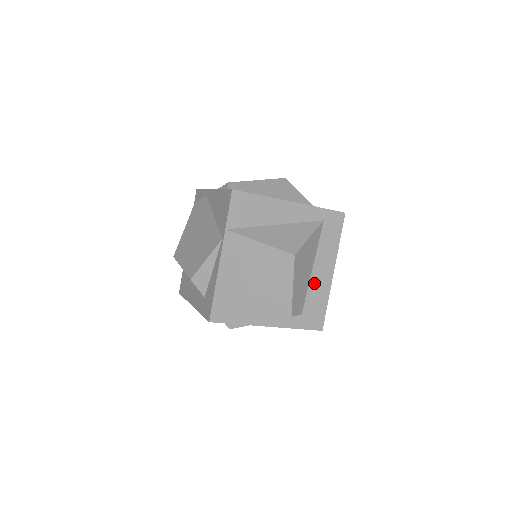
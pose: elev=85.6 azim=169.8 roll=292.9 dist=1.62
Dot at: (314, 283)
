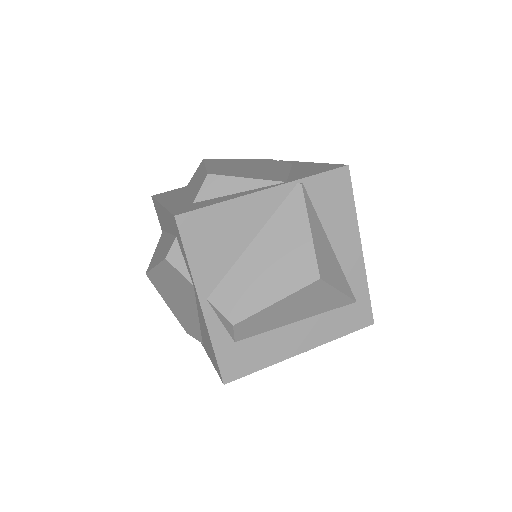
Dot at: (280, 335)
